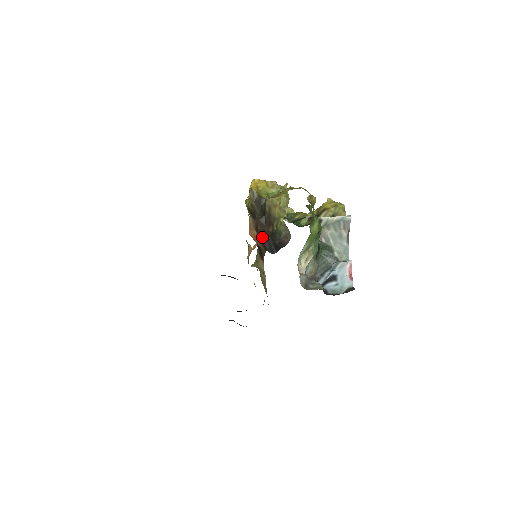
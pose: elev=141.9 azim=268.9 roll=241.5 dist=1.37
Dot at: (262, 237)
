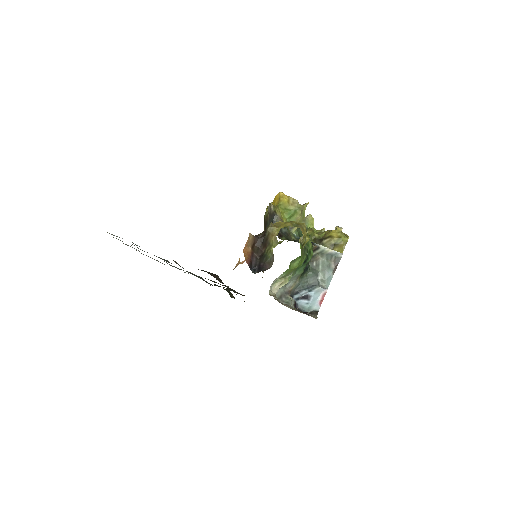
Dot at: (254, 255)
